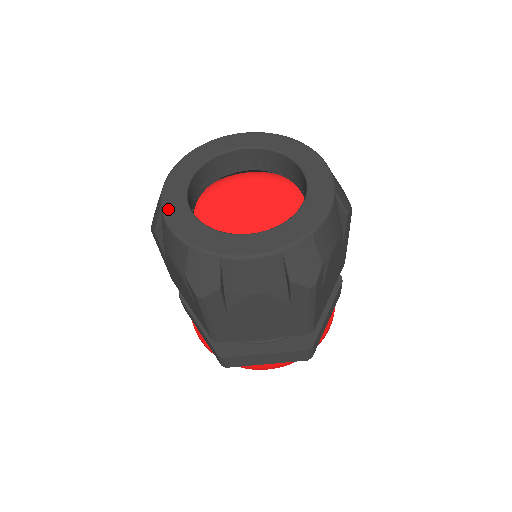
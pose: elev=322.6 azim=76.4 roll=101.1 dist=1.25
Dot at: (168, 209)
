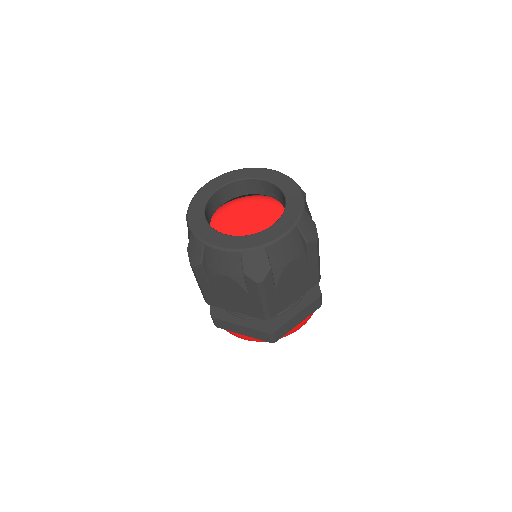
Dot at: (192, 205)
